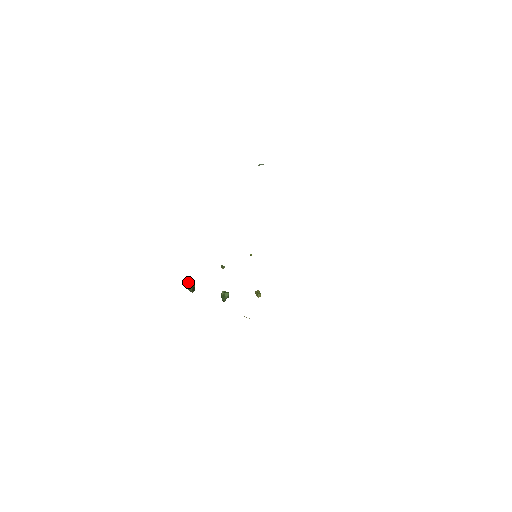
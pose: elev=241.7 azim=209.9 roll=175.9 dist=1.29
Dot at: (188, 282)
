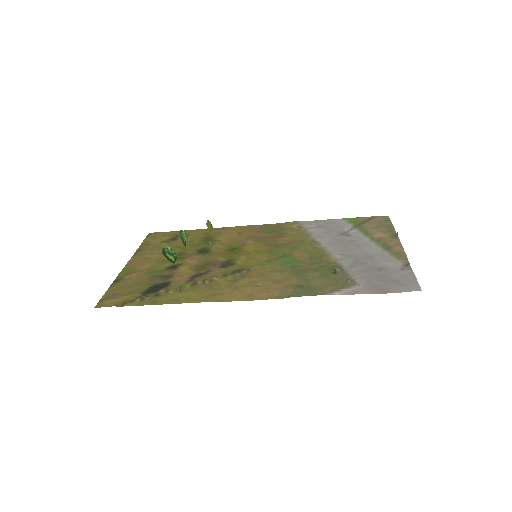
Dot at: (174, 259)
